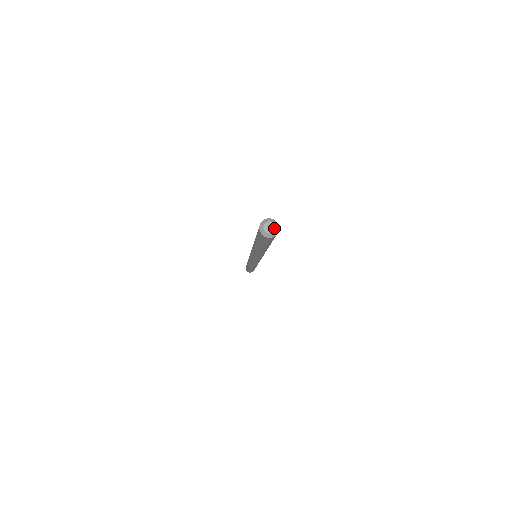
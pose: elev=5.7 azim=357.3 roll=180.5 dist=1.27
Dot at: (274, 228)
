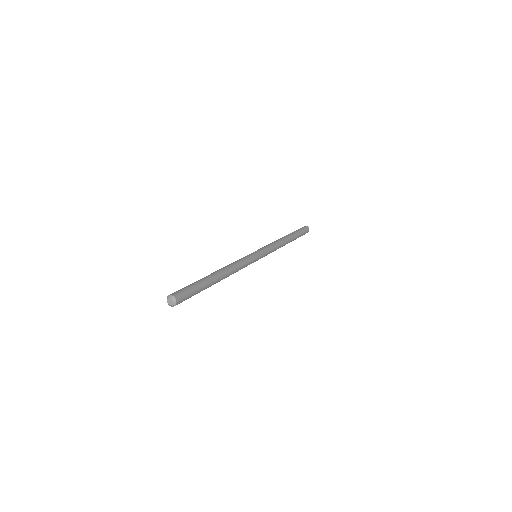
Dot at: (171, 304)
